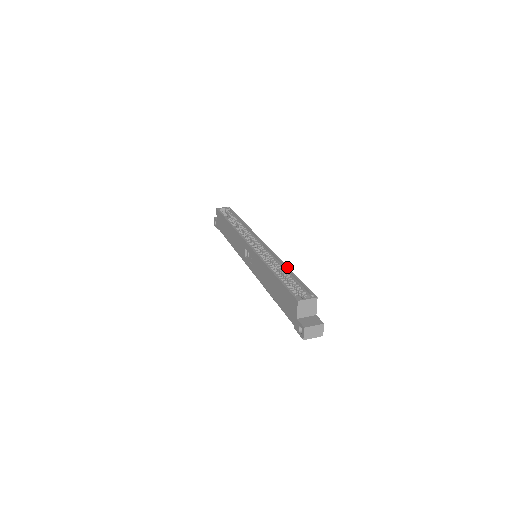
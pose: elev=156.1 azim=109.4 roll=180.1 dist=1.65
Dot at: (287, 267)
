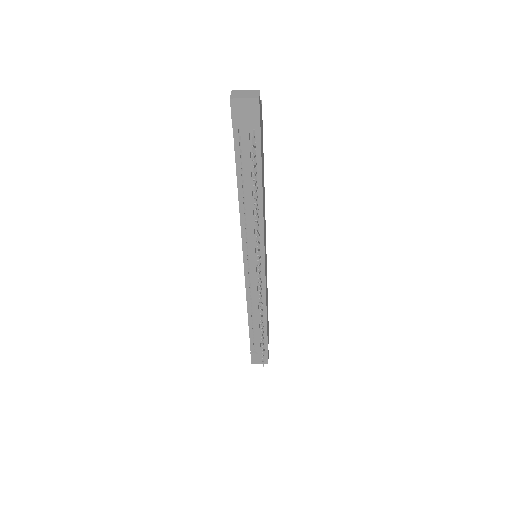
Dot at: occluded
